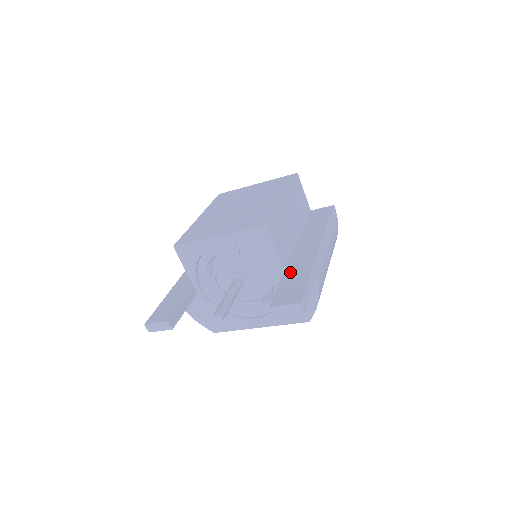
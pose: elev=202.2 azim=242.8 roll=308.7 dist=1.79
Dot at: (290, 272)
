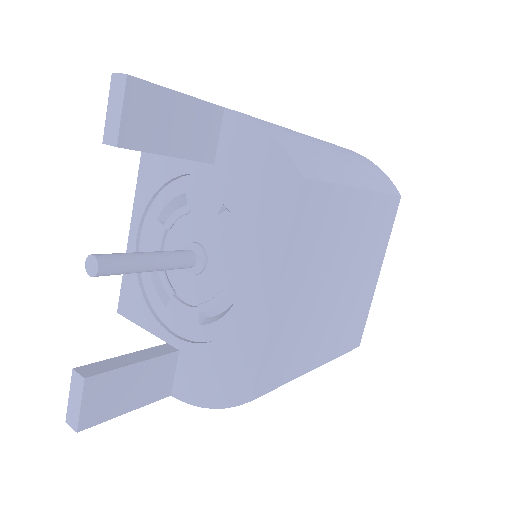
Dot at: occluded
